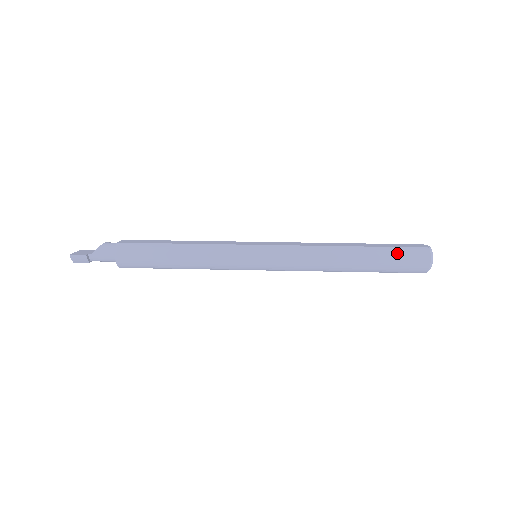
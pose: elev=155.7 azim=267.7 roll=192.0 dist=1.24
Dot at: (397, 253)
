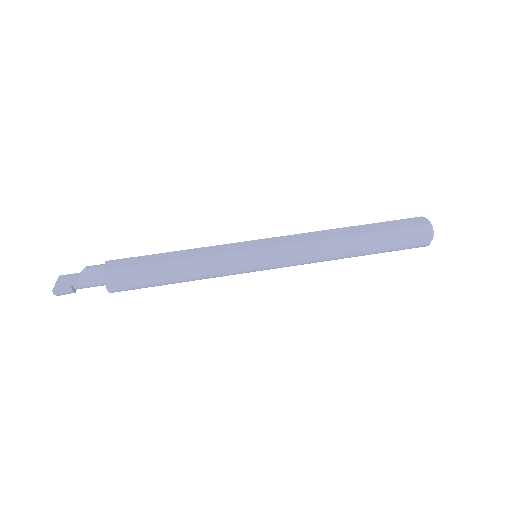
Dot at: (400, 235)
